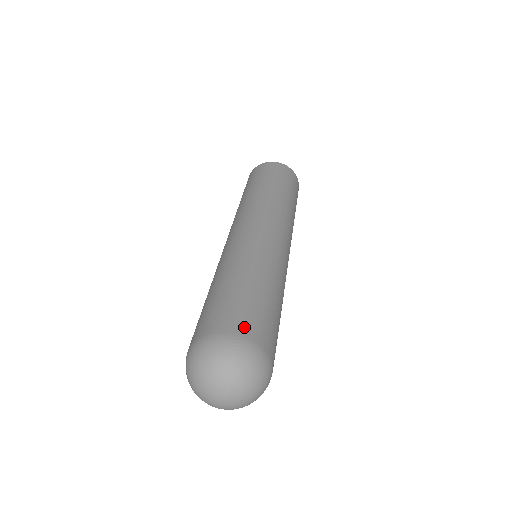
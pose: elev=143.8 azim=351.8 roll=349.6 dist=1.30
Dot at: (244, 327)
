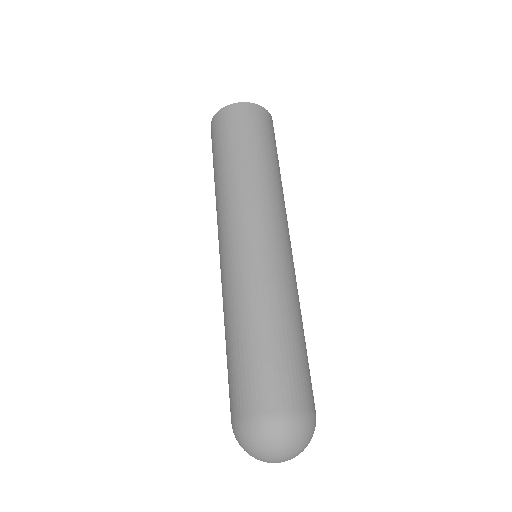
Dot at: (296, 397)
